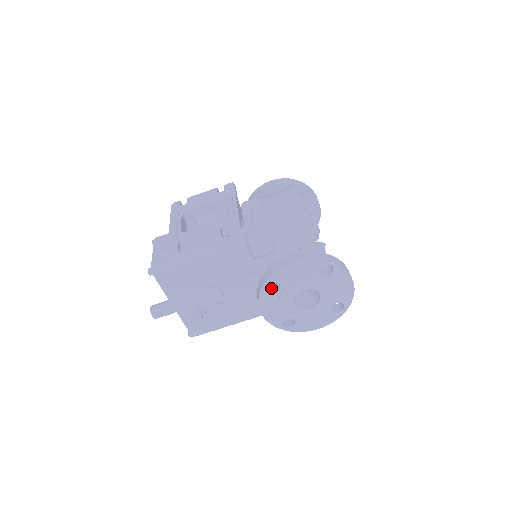
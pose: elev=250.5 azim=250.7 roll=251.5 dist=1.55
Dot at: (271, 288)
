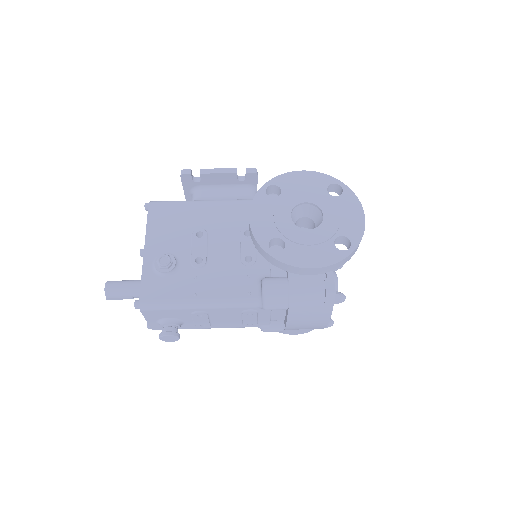
Dot at: occluded
